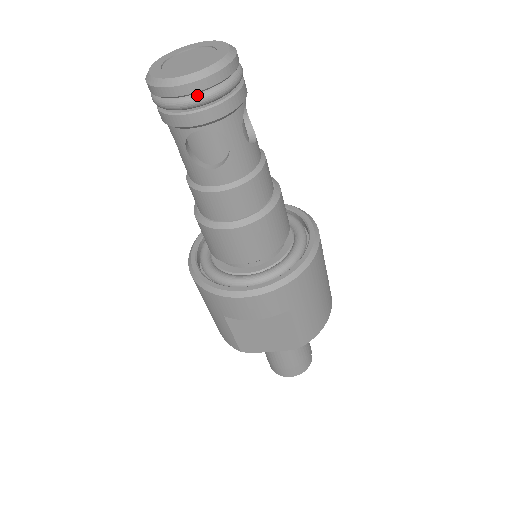
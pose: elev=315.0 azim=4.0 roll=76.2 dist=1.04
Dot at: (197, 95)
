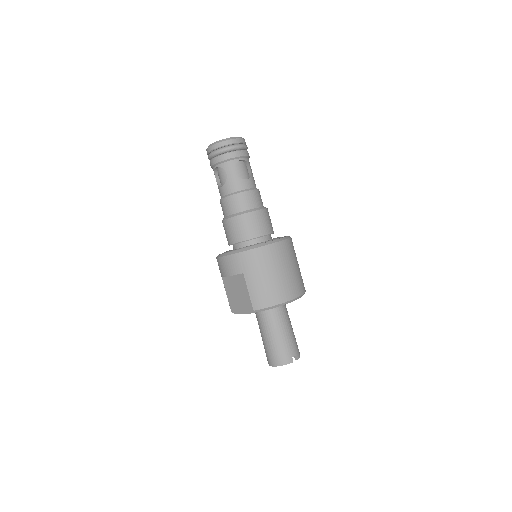
Dot at: (214, 151)
